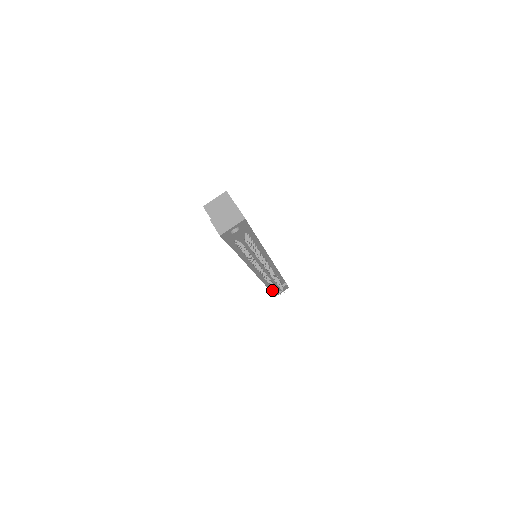
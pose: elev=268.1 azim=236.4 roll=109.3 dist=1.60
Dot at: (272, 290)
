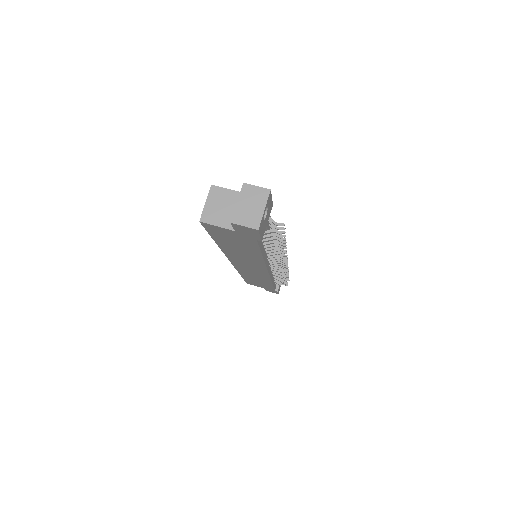
Dot at: (275, 288)
